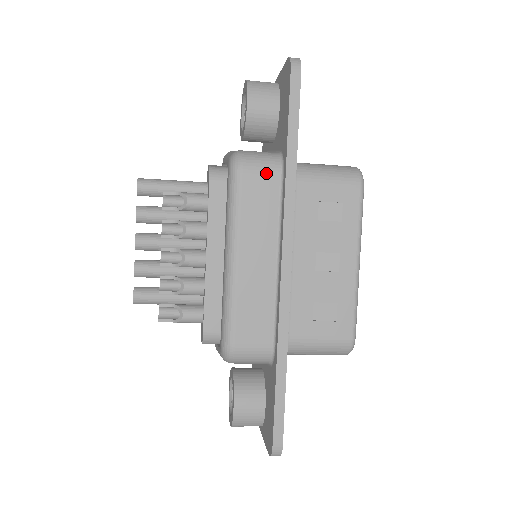
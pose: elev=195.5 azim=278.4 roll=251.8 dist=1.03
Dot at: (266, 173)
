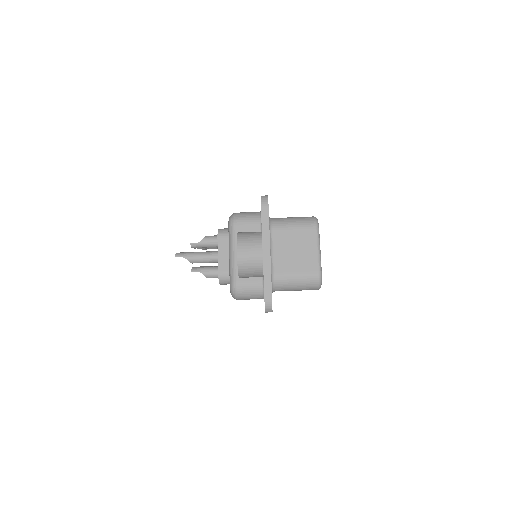
Dot at: occluded
